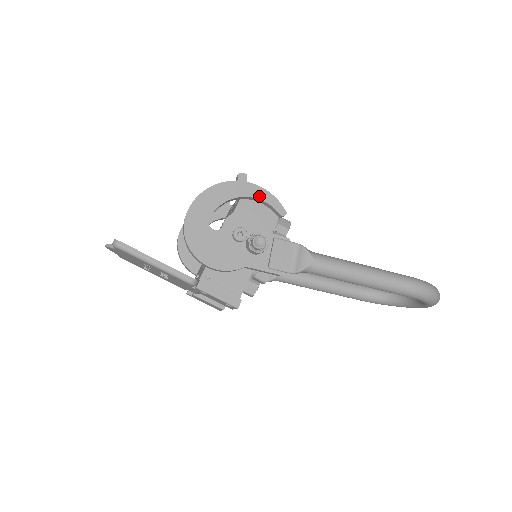
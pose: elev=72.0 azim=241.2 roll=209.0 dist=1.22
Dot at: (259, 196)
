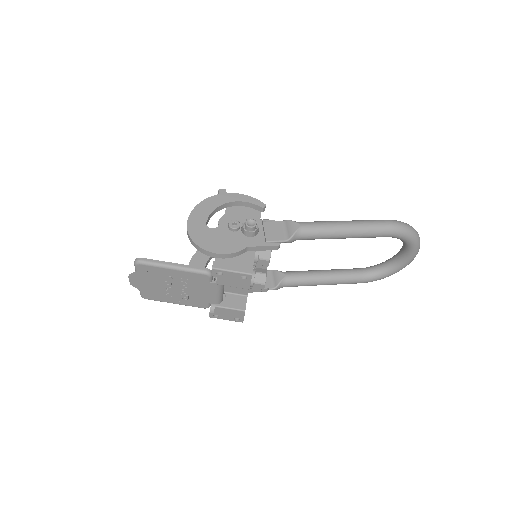
Dot at: (240, 199)
